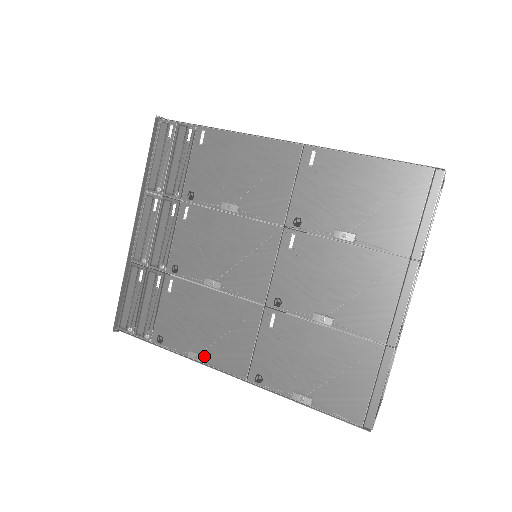
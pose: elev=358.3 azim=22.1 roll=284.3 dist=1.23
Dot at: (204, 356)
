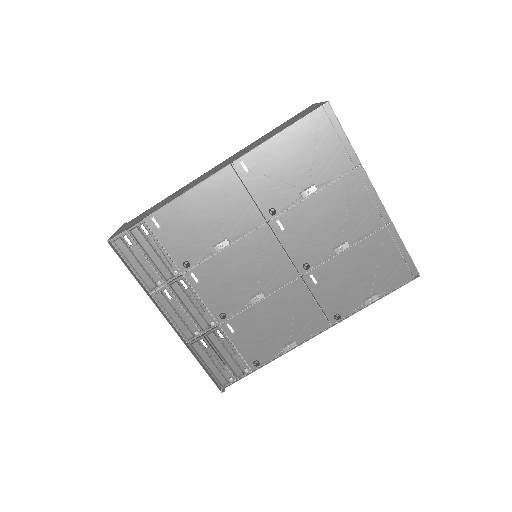
Dot at: (294, 341)
